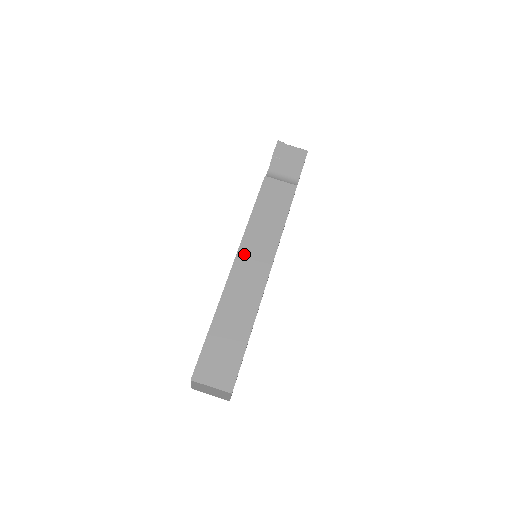
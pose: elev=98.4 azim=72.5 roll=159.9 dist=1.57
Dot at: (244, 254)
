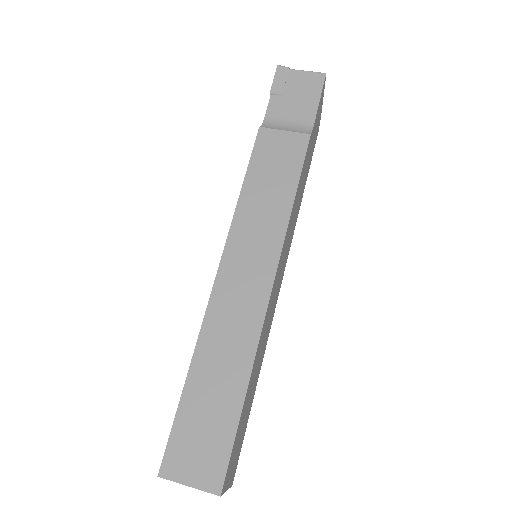
Dot at: (232, 260)
